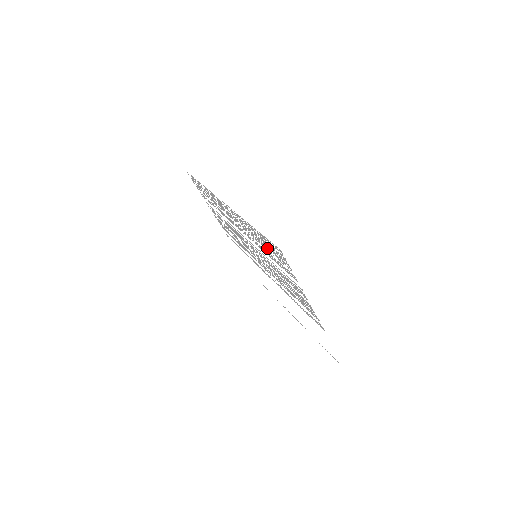
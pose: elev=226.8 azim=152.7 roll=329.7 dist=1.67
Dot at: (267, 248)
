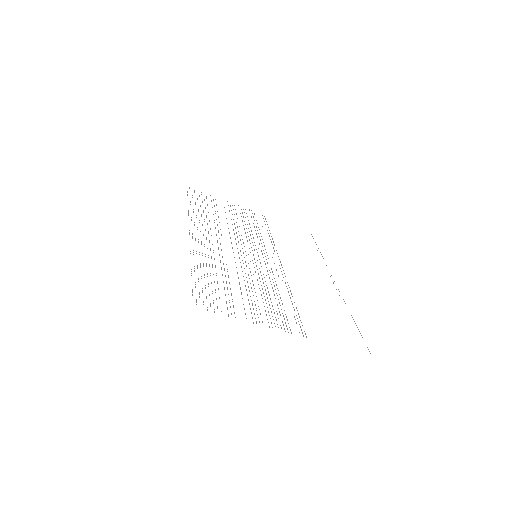
Dot at: (214, 282)
